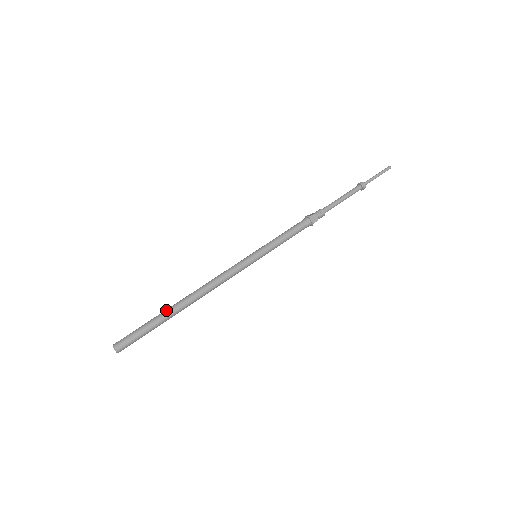
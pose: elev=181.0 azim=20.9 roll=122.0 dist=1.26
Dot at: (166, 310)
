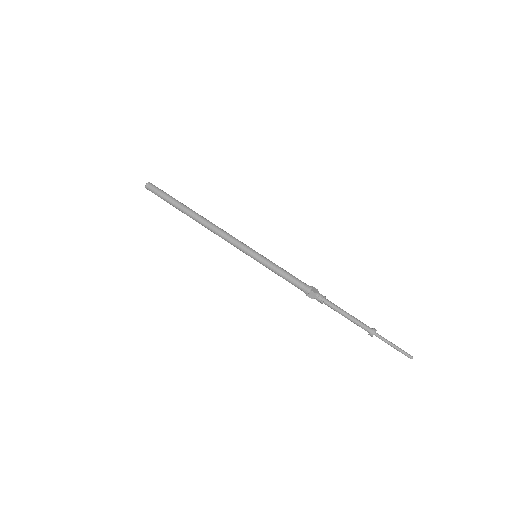
Dot at: (184, 206)
